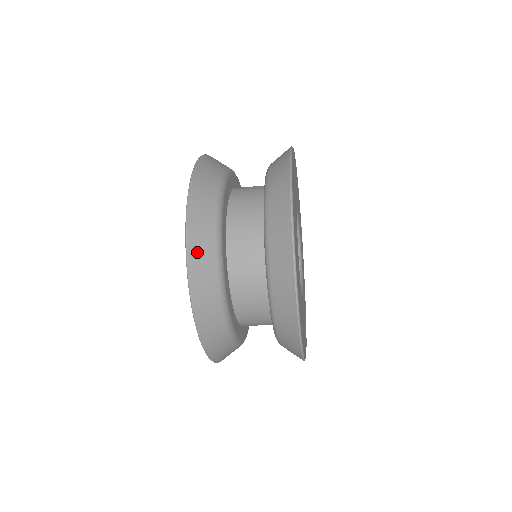
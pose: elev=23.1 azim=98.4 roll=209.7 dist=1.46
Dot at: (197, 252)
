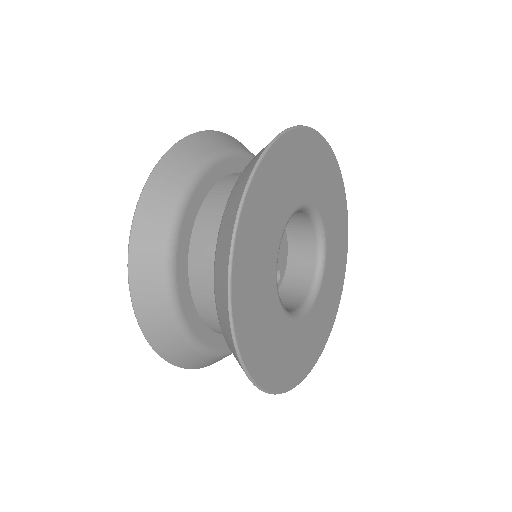
Dot at: (160, 341)
